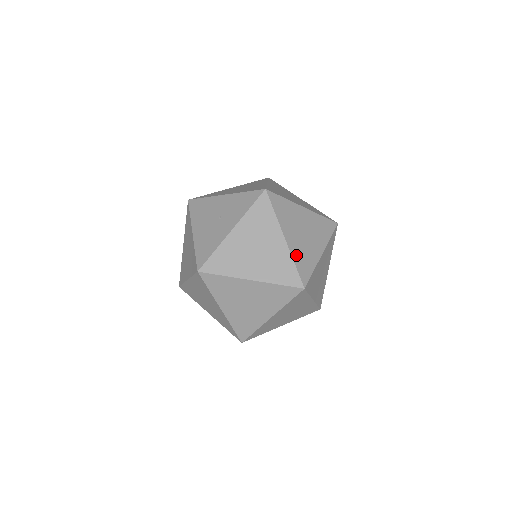
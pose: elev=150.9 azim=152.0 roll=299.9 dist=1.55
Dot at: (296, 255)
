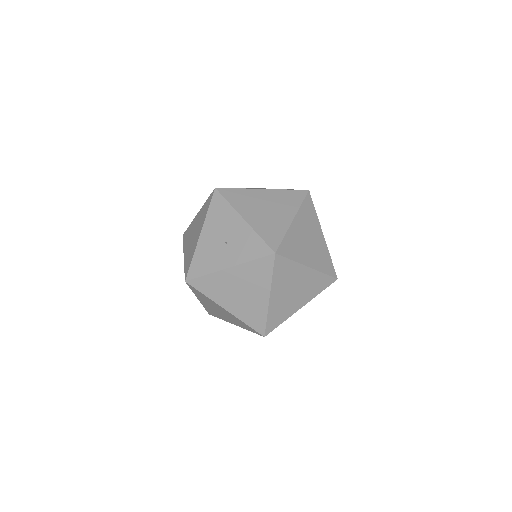
Dot at: (273, 311)
